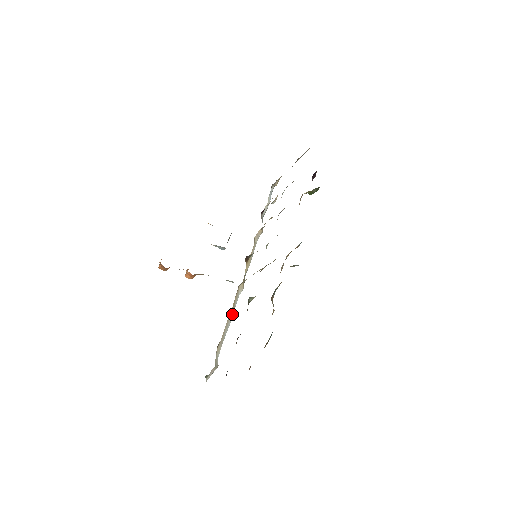
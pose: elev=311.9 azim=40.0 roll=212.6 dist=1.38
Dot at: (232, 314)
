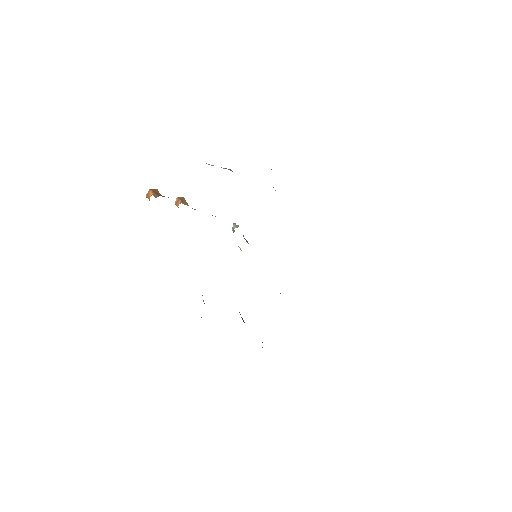
Dot at: occluded
